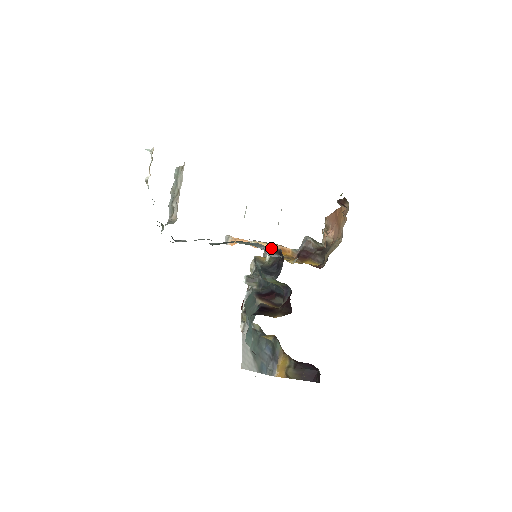
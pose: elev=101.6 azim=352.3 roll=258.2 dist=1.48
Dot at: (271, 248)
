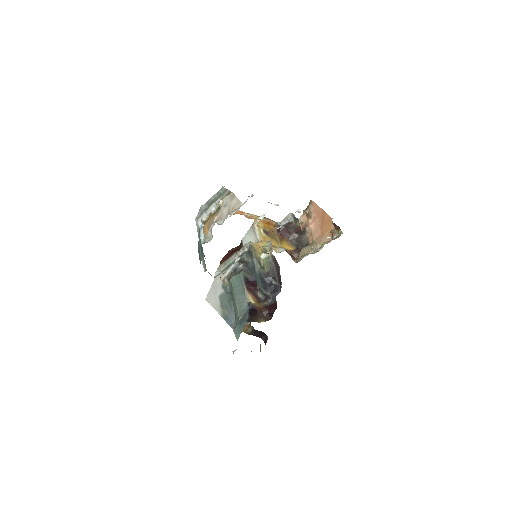
Dot at: occluded
